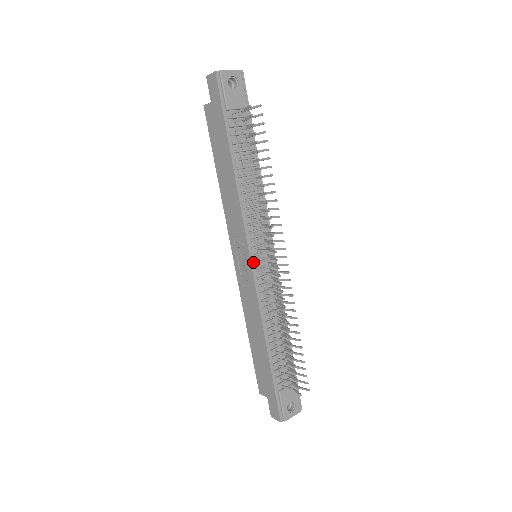
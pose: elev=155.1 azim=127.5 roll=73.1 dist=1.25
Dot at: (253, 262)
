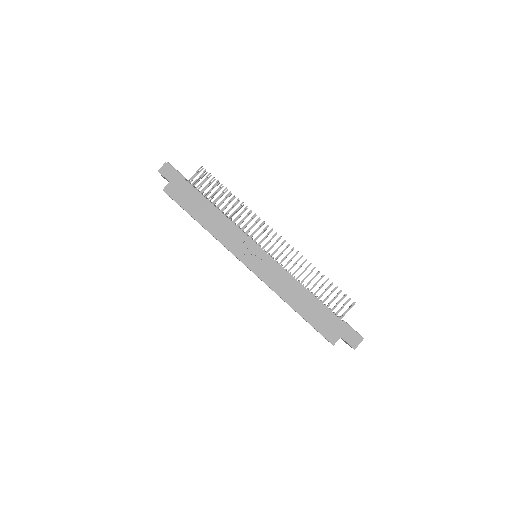
Dot at: (263, 250)
